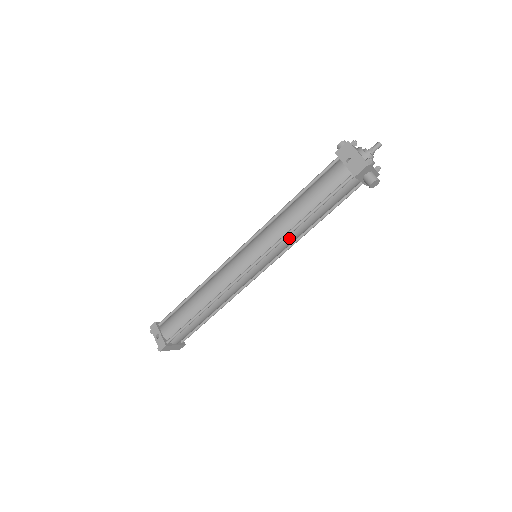
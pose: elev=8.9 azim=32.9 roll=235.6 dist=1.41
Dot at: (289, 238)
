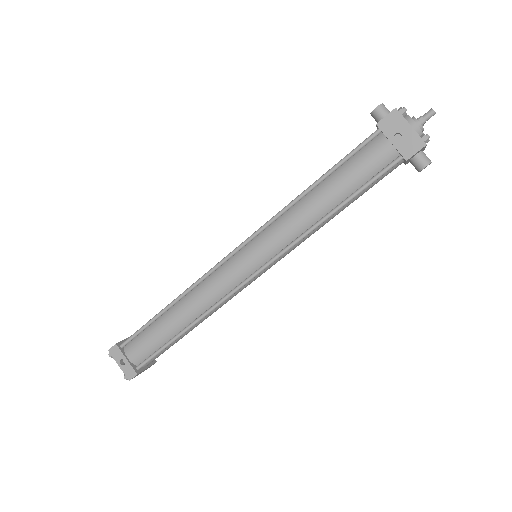
Dot at: (306, 236)
